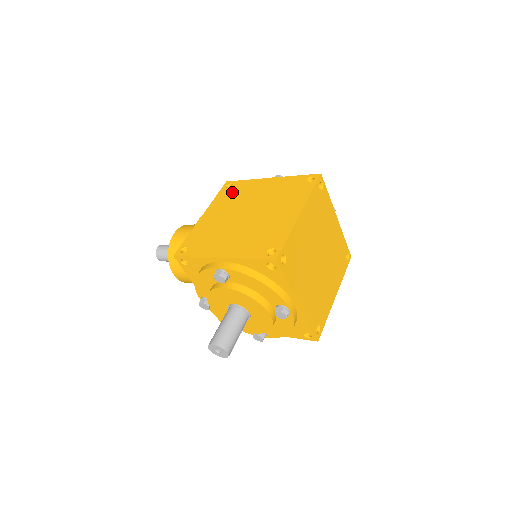
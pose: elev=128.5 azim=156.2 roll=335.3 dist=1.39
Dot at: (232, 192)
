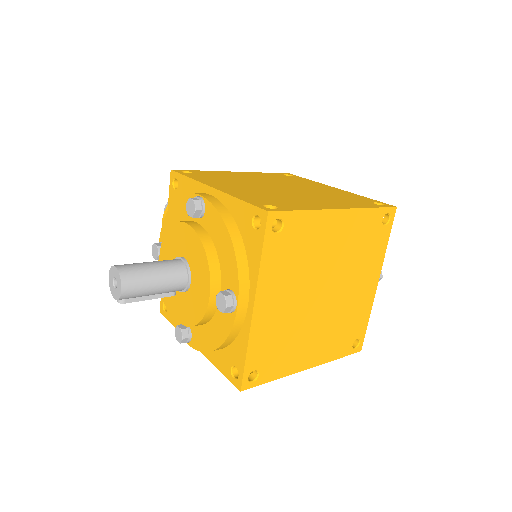
Dot at: (286, 177)
